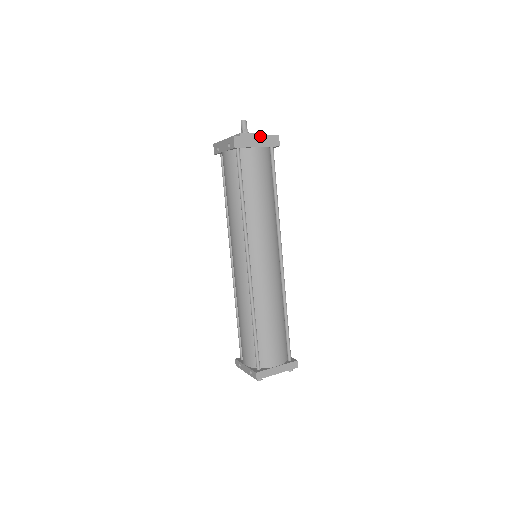
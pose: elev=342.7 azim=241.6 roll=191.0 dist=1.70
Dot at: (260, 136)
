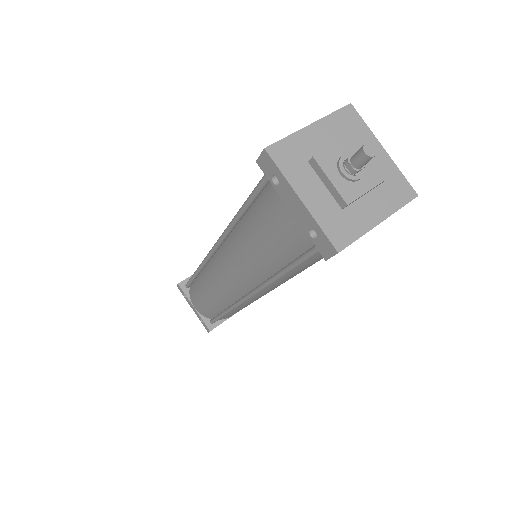
Dot at: (385, 219)
